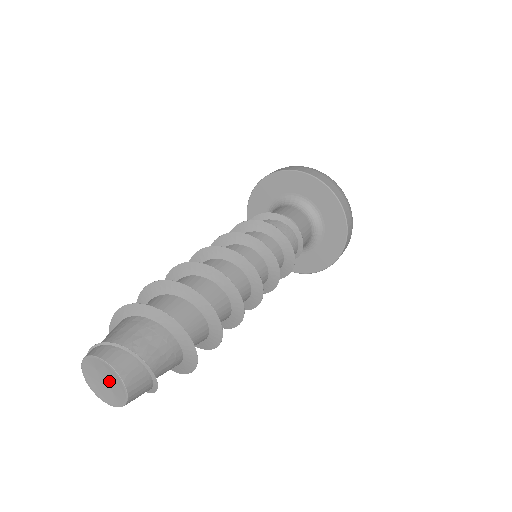
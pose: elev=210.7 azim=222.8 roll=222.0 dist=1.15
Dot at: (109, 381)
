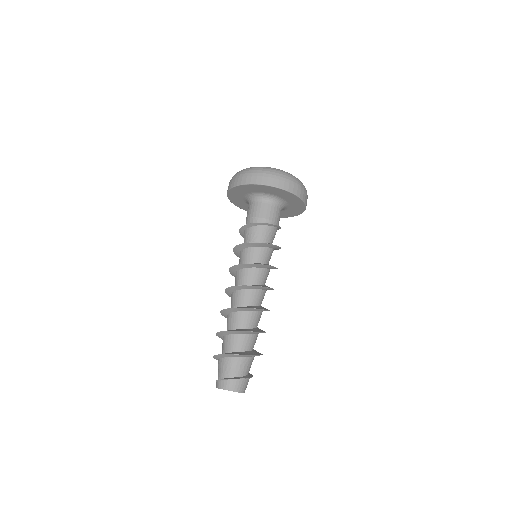
Dot at: occluded
